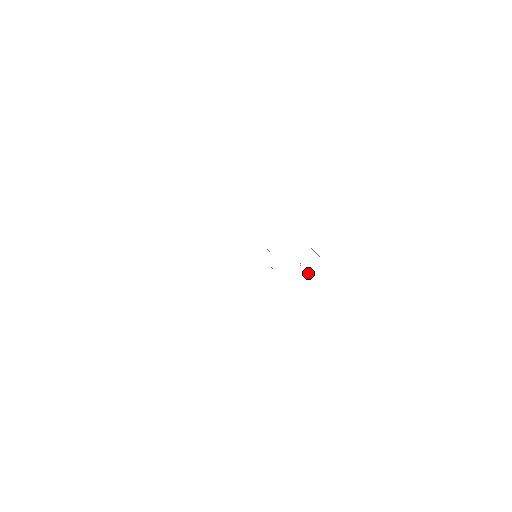
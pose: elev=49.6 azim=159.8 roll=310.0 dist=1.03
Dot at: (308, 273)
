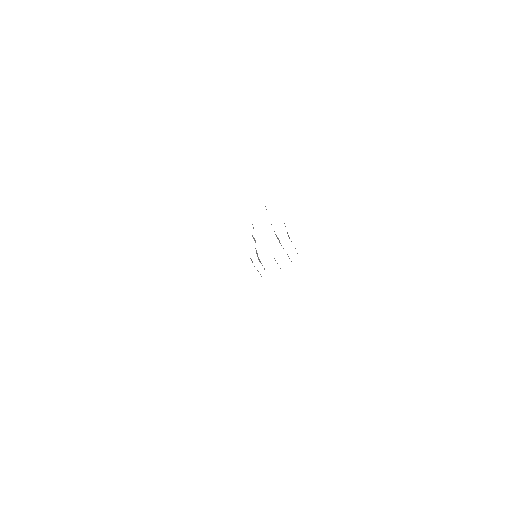
Dot at: occluded
